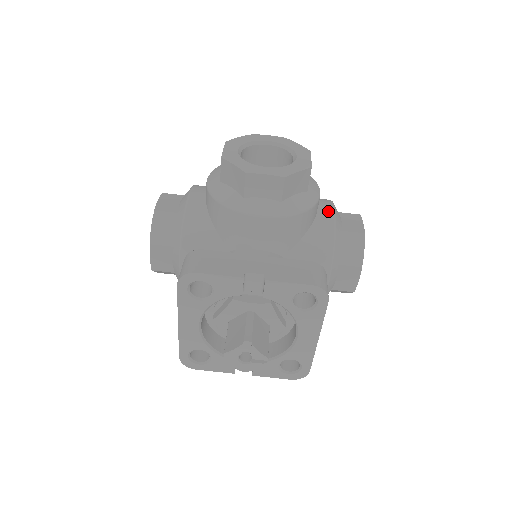
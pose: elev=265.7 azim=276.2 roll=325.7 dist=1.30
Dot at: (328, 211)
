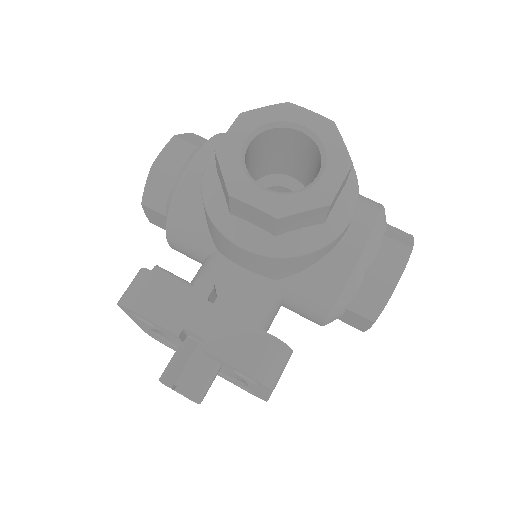
Dot at: (357, 243)
